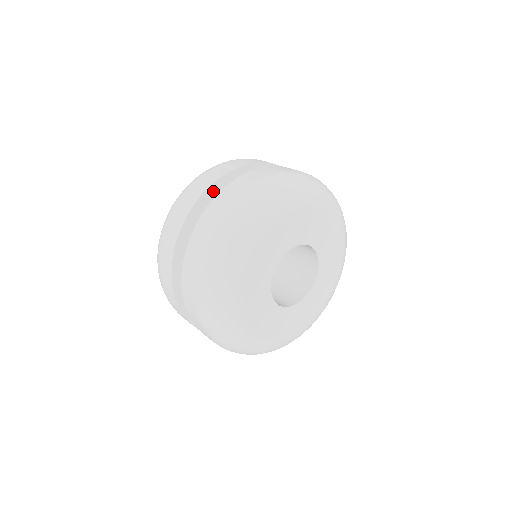
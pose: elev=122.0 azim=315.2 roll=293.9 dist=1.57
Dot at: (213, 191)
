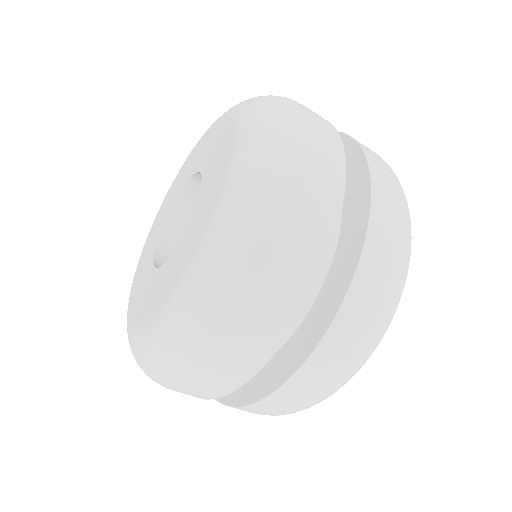
Dot at: occluded
